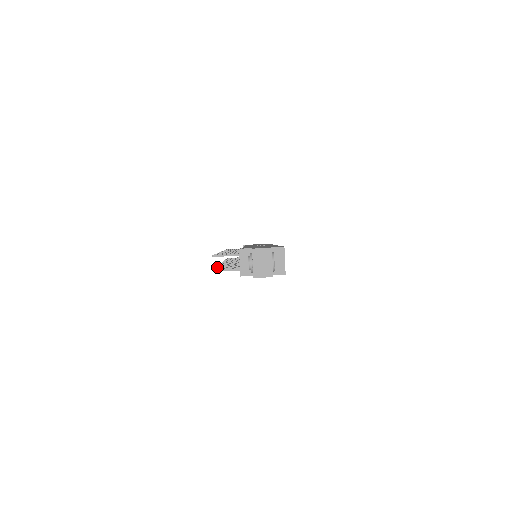
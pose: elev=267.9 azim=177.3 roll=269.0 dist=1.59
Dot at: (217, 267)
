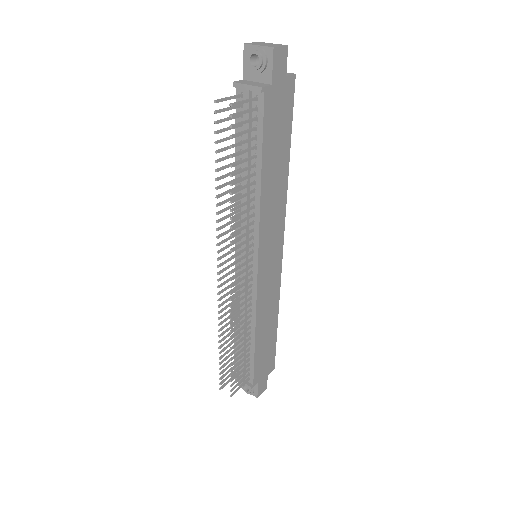
Dot at: (230, 157)
